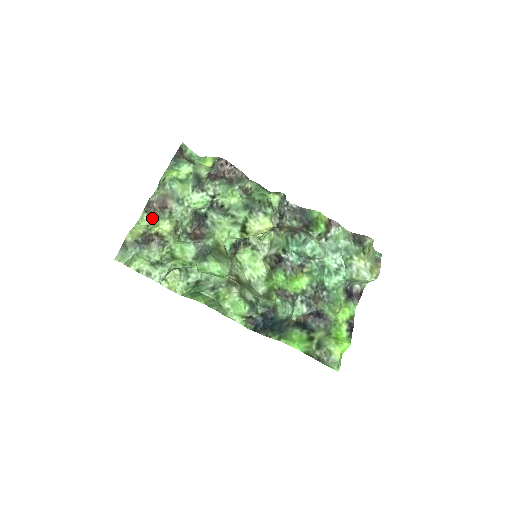
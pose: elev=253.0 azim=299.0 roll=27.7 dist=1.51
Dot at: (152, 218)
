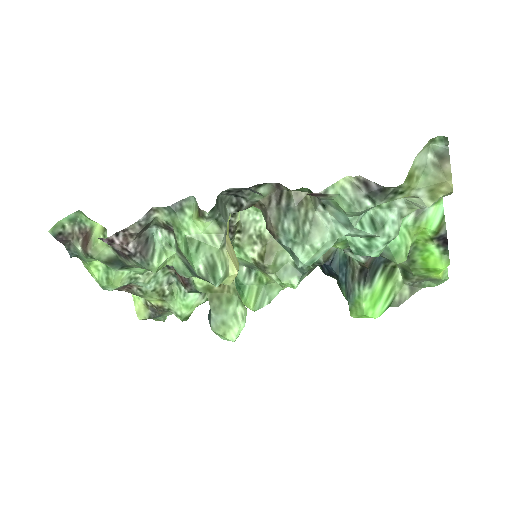
Dot at: occluded
